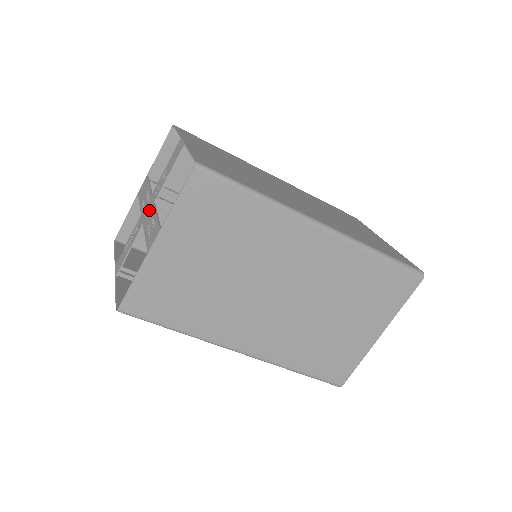
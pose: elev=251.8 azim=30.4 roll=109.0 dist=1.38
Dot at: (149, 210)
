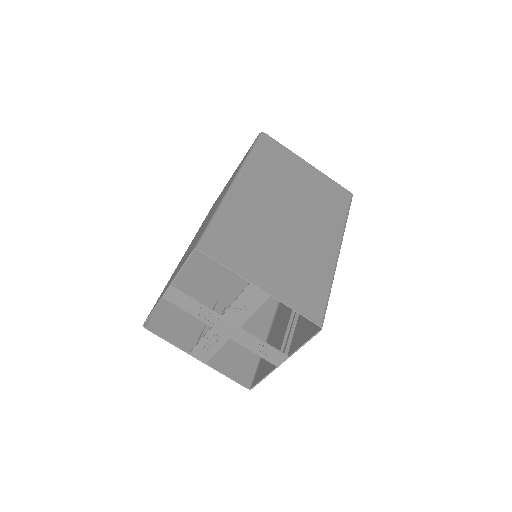
Dot at: (235, 332)
